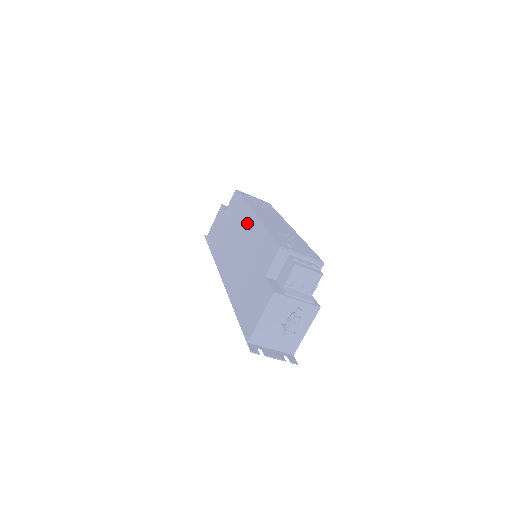
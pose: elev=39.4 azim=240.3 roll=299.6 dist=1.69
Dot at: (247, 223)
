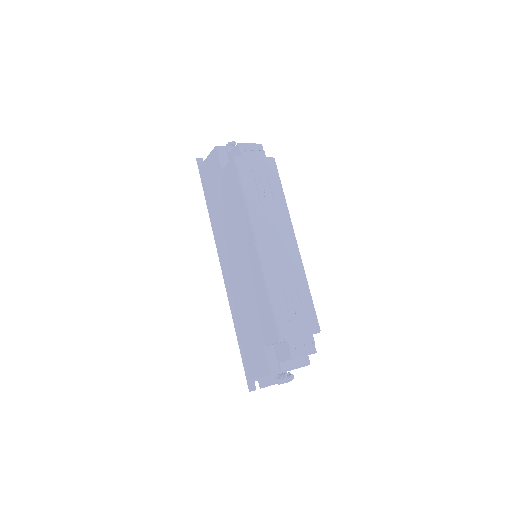
Dot at: (248, 246)
